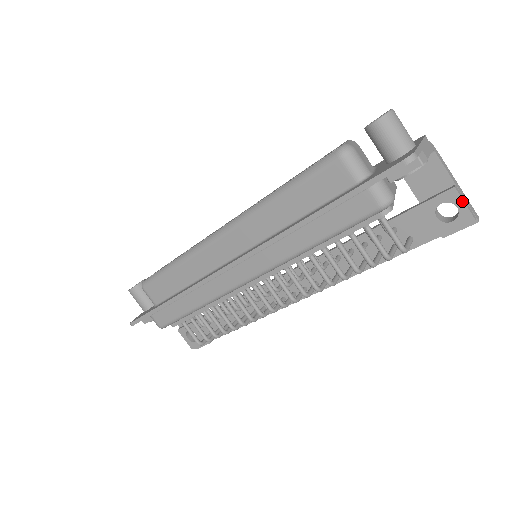
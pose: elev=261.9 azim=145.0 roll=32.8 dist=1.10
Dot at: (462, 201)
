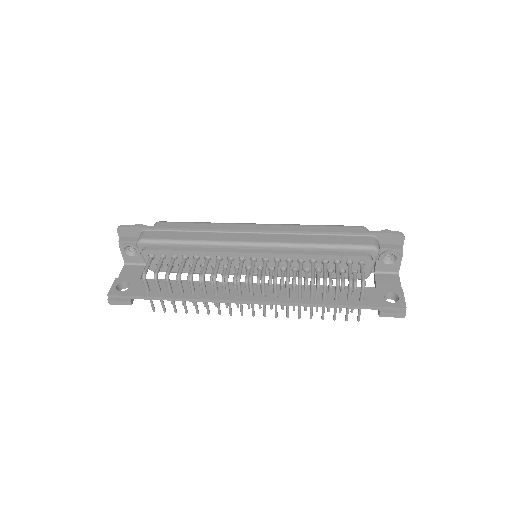
Dot at: (403, 296)
